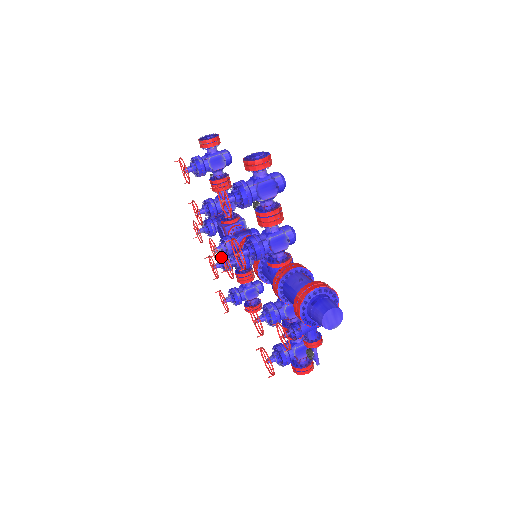
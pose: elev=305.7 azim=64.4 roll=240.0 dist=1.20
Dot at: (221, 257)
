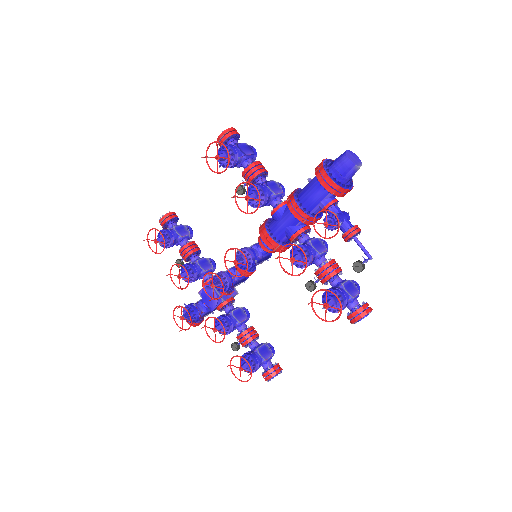
Dot at: (218, 318)
